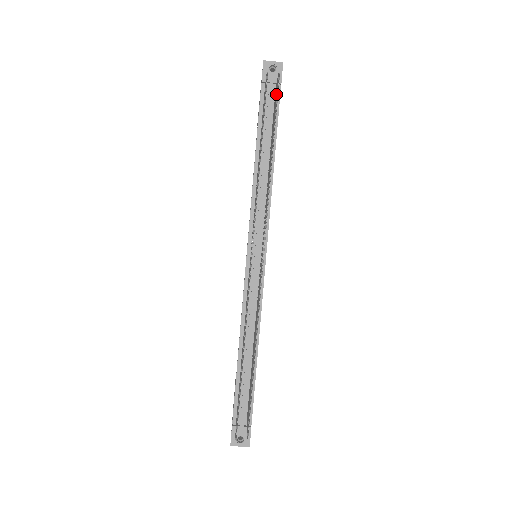
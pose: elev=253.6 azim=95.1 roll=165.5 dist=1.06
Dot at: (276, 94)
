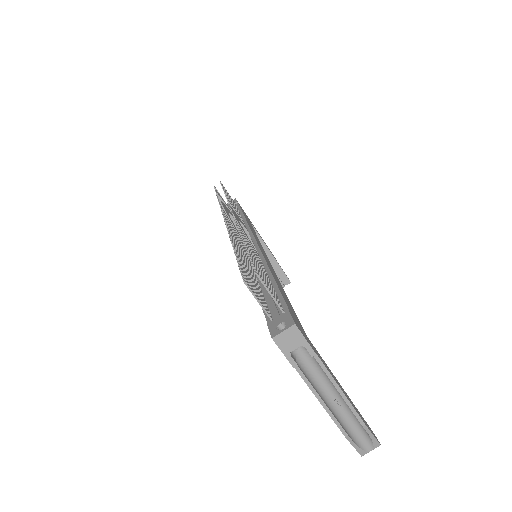
Dot at: occluded
